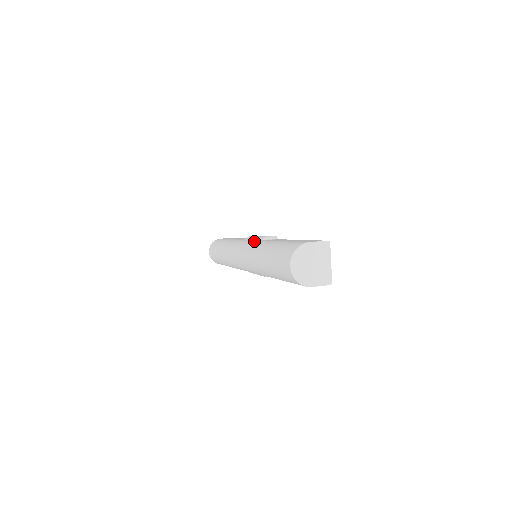
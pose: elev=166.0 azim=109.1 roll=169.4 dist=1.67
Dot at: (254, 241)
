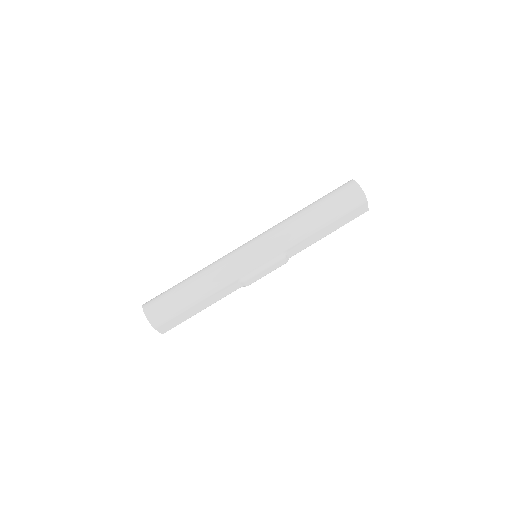
Dot at: occluded
